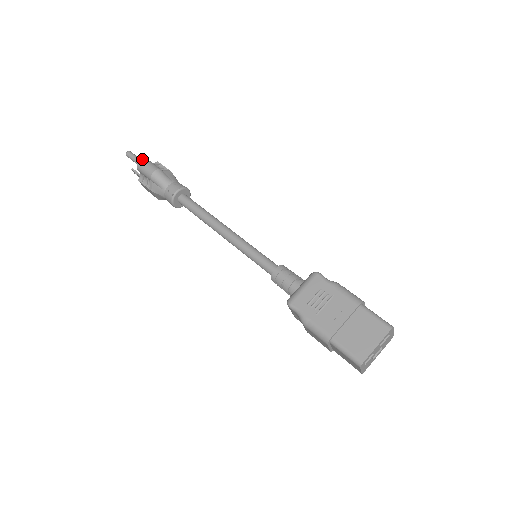
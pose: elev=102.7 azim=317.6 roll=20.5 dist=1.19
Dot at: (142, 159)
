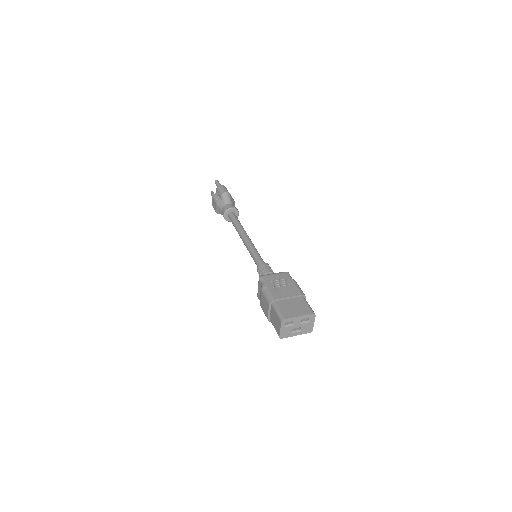
Dot at: (223, 185)
